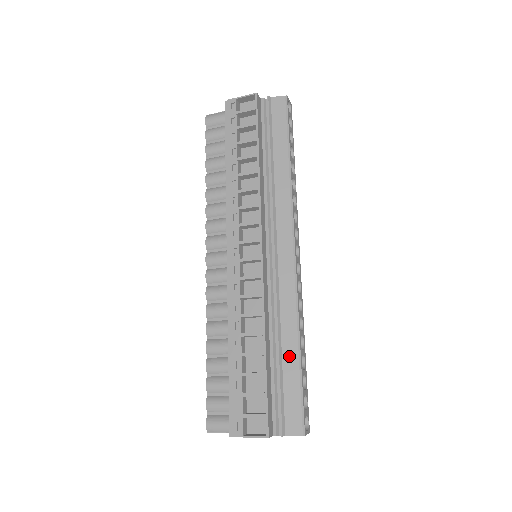
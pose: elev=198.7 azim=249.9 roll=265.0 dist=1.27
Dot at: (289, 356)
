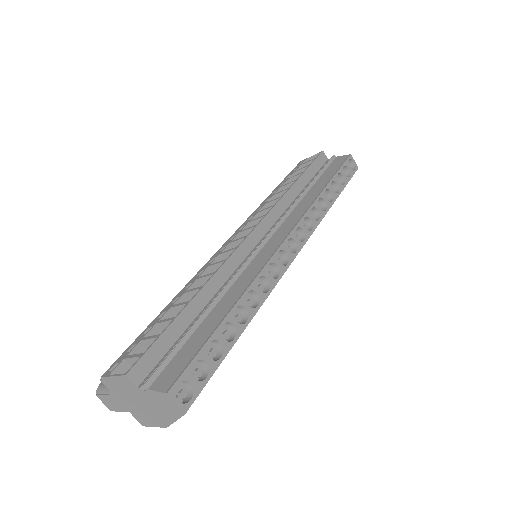
Dot at: (215, 316)
